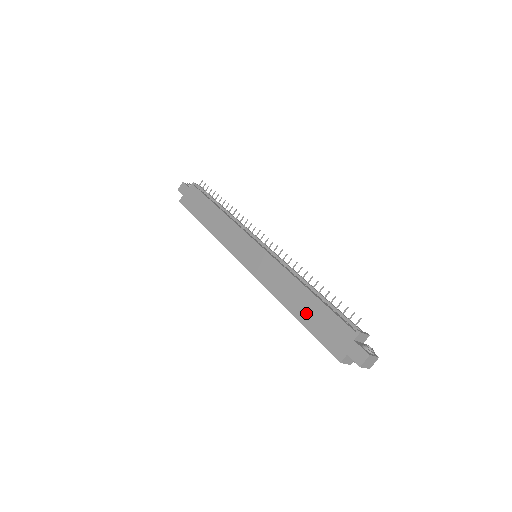
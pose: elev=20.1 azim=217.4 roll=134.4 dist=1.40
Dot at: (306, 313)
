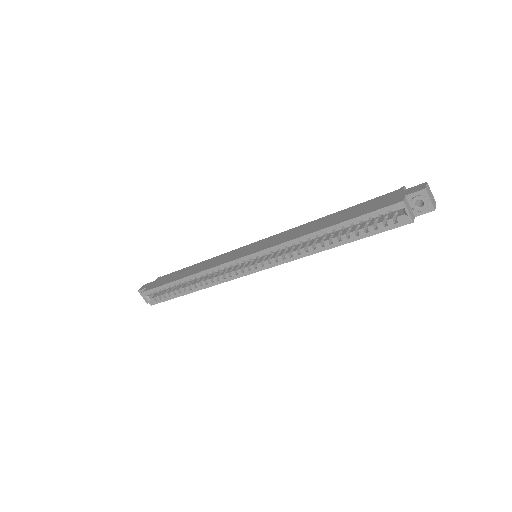
Dot at: (340, 218)
